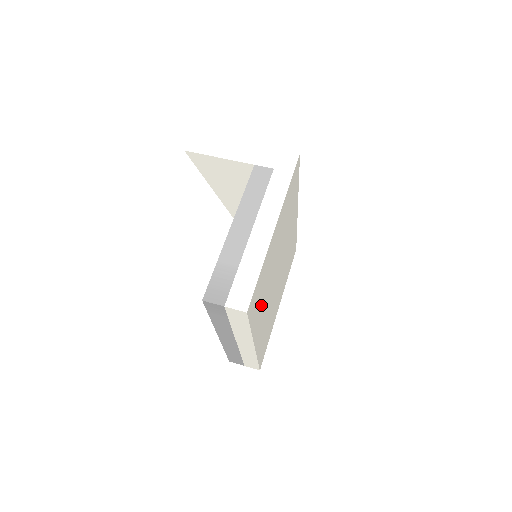
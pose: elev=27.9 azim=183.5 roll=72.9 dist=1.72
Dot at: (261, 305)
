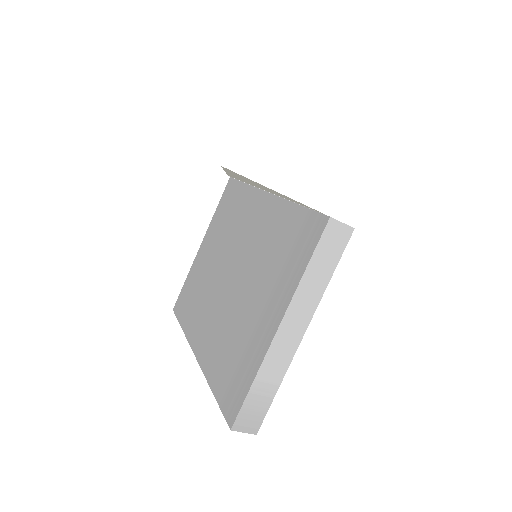
Dot at: occluded
